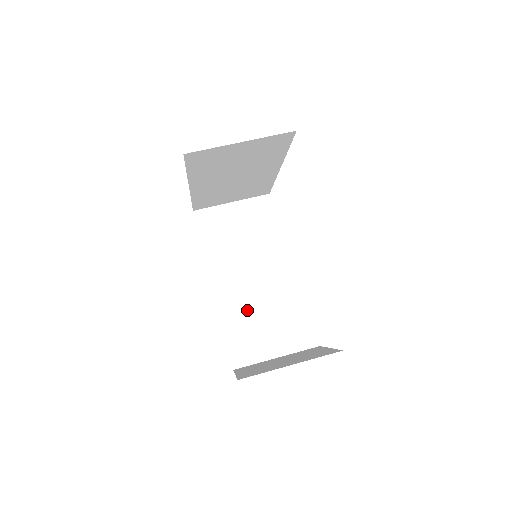
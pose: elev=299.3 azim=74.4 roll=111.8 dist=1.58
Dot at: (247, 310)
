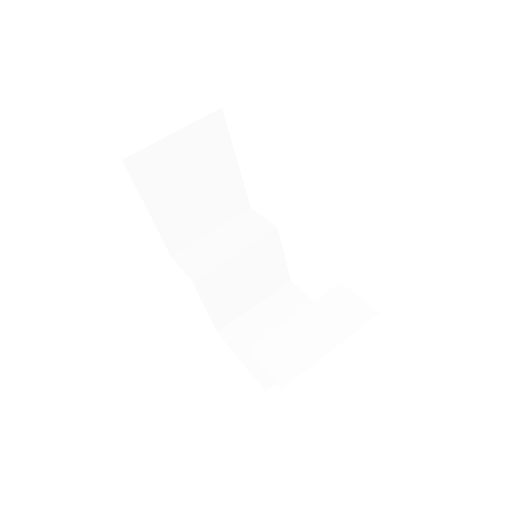
Dot at: (226, 279)
